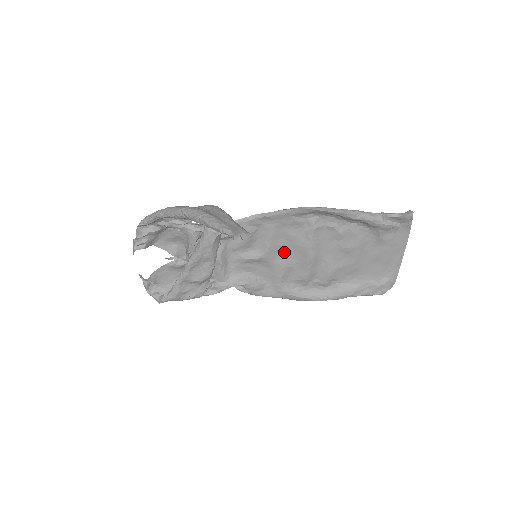
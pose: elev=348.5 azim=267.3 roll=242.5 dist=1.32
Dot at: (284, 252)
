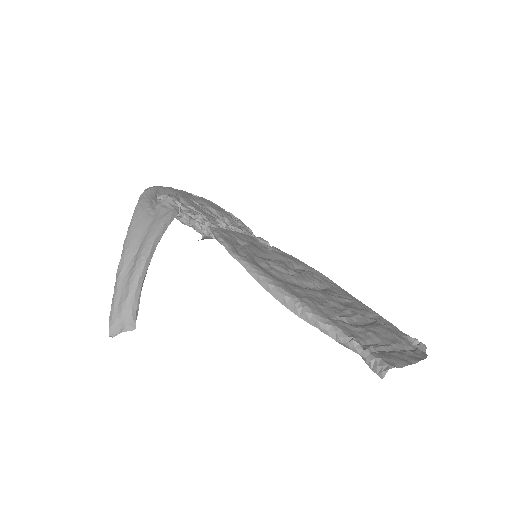
Dot at: occluded
